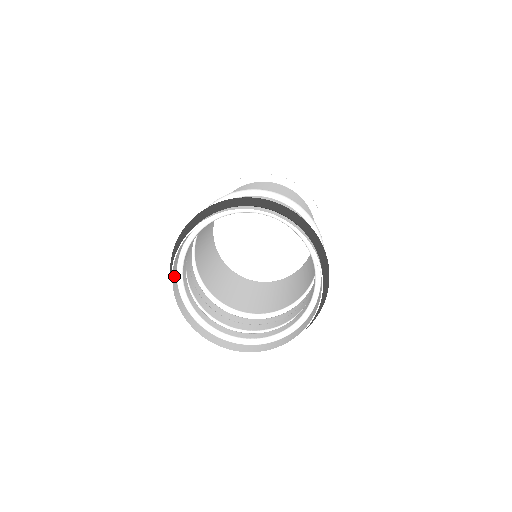
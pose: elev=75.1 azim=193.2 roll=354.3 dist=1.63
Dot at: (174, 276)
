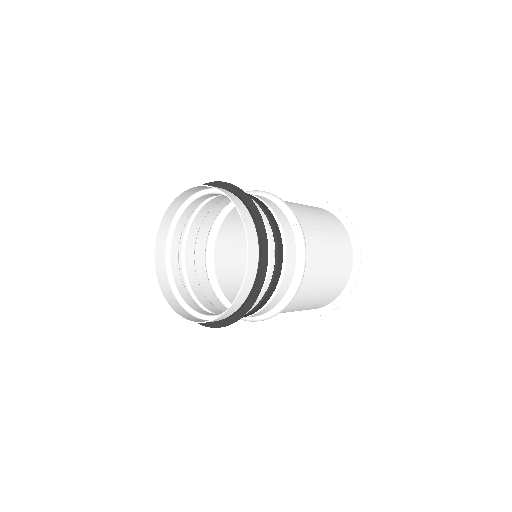
Dot at: (160, 265)
